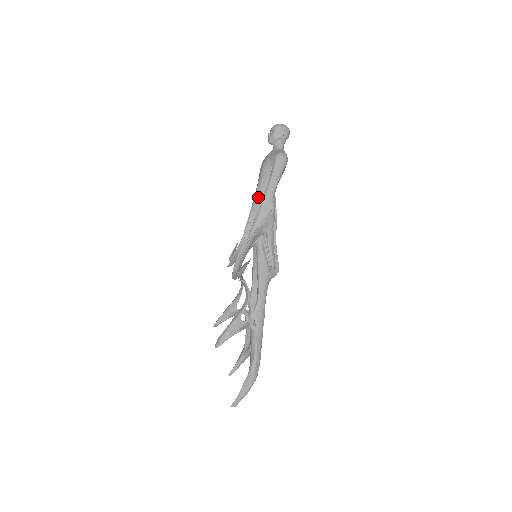
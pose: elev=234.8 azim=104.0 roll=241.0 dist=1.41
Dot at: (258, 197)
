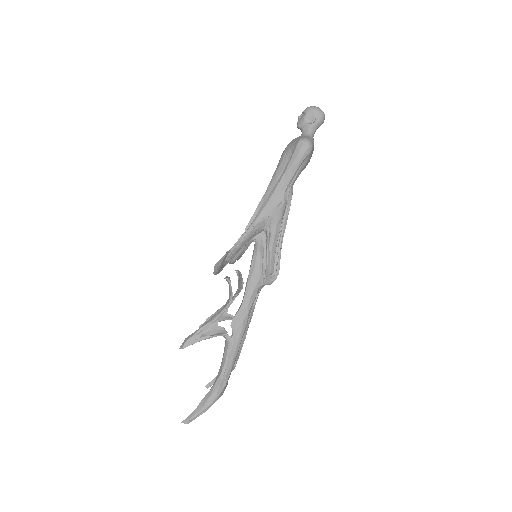
Dot at: (270, 187)
